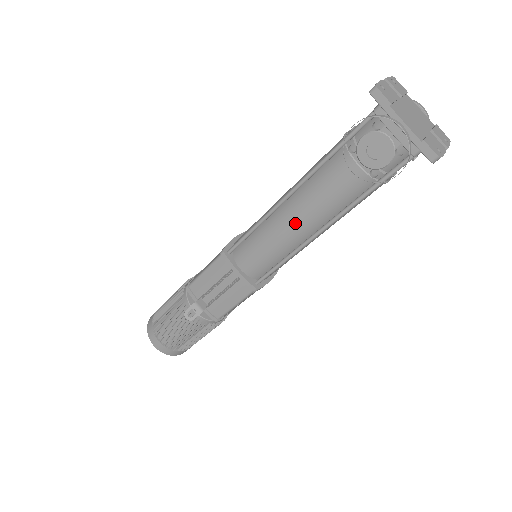
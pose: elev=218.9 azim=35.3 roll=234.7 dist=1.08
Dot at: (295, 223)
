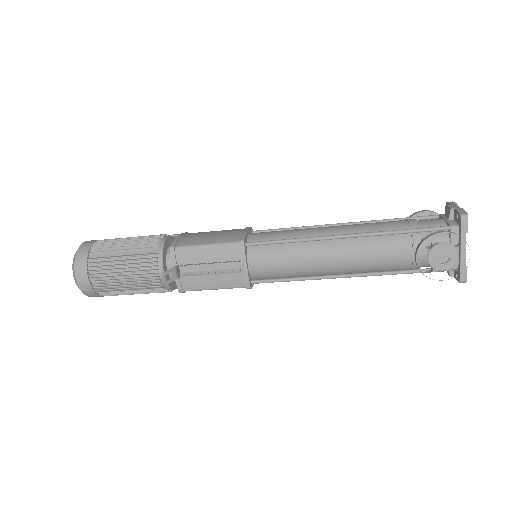
Dot at: (331, 260)
